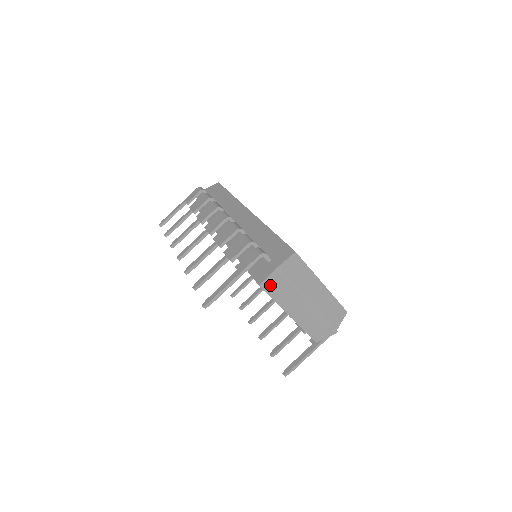
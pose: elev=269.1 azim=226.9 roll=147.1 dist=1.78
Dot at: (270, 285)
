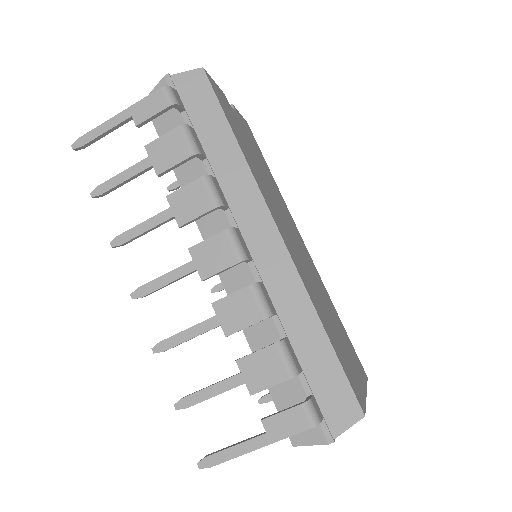
Dot at: occluded
